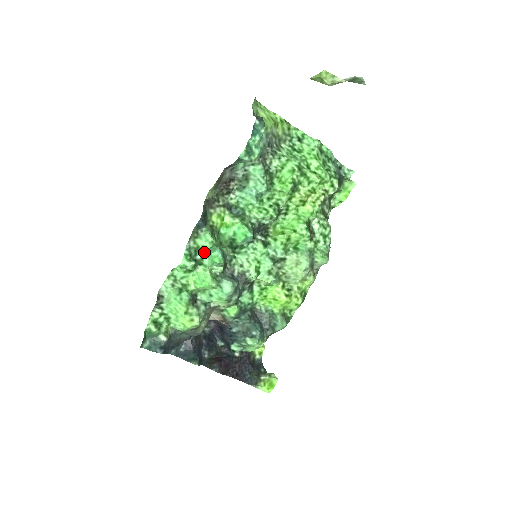
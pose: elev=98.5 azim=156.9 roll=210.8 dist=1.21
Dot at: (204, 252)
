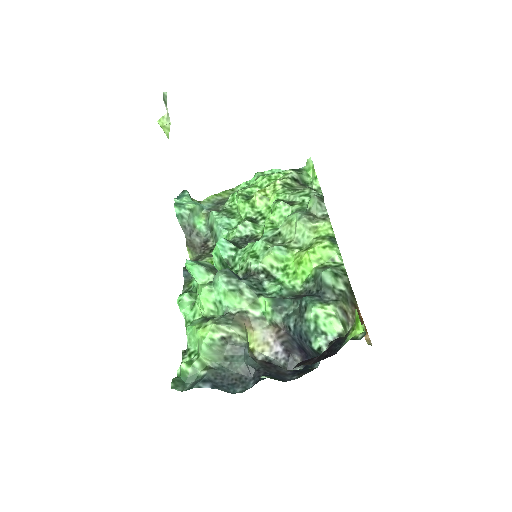
Dot at: occluded
